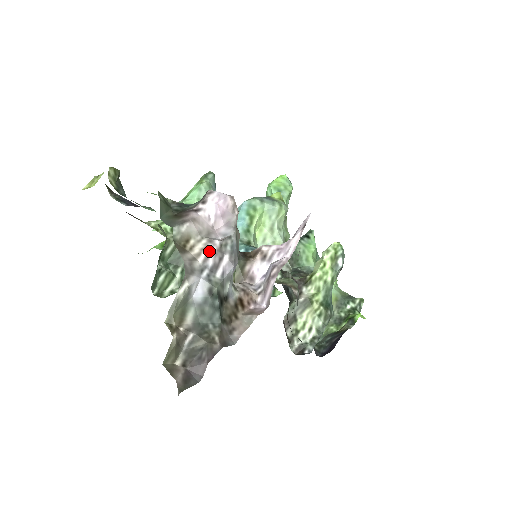
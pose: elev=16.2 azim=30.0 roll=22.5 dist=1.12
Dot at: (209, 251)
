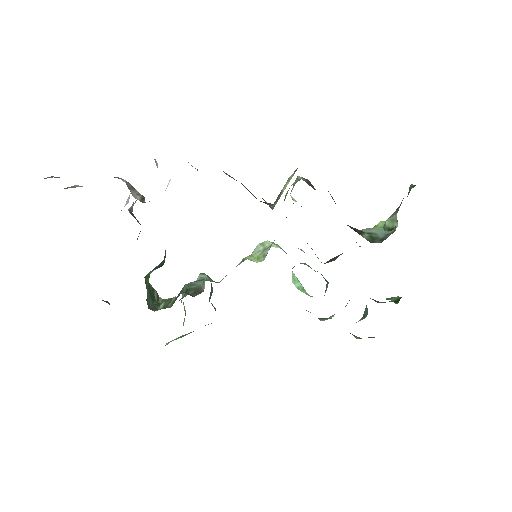
Dot at: occluded
